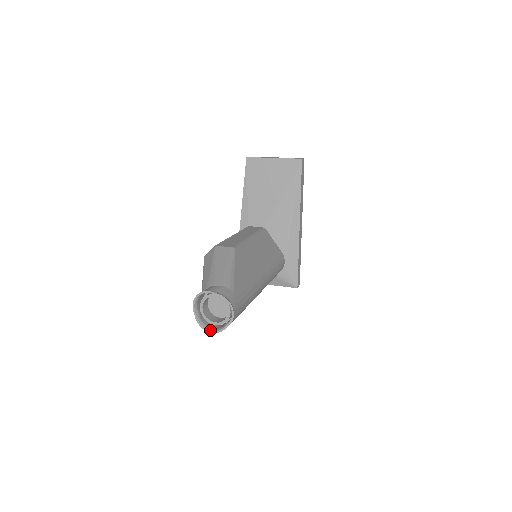
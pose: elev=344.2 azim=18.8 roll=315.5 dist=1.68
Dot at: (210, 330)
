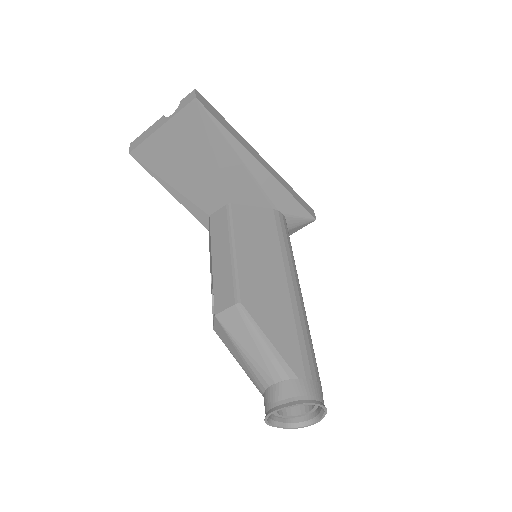
Dot at: (308, 425)
